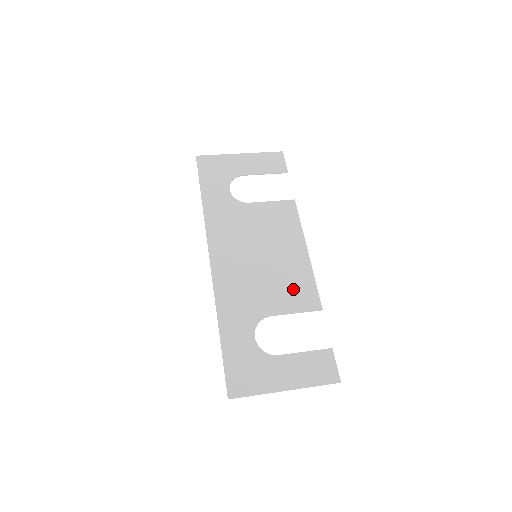
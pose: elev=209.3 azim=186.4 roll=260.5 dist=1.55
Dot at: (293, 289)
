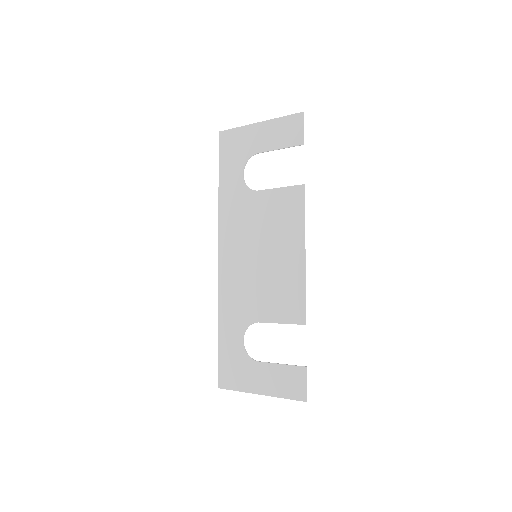
Dot at: (282, 297)
